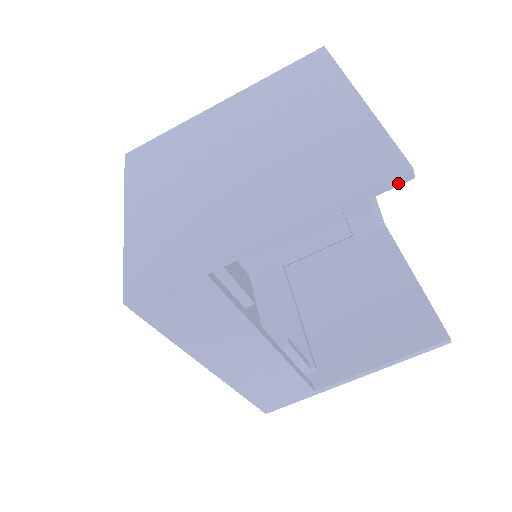
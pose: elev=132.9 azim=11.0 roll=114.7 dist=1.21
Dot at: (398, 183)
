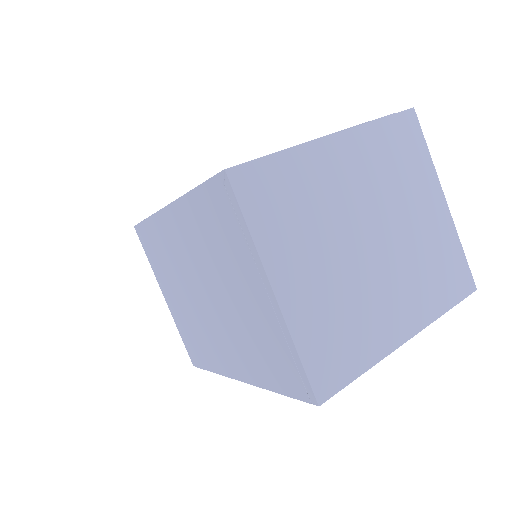
Dot at: occluded
